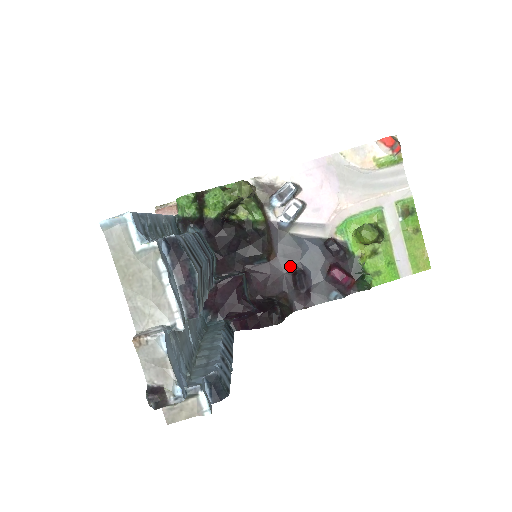
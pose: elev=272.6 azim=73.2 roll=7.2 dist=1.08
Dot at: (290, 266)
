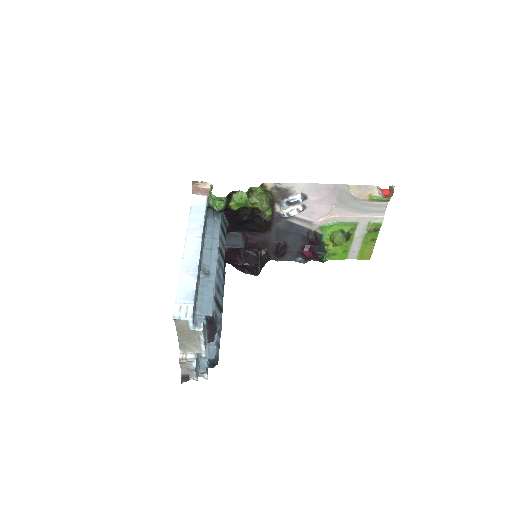
Dot at: (278, 238)
